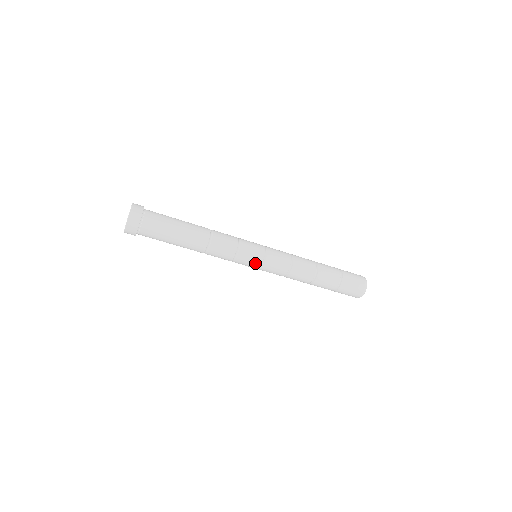
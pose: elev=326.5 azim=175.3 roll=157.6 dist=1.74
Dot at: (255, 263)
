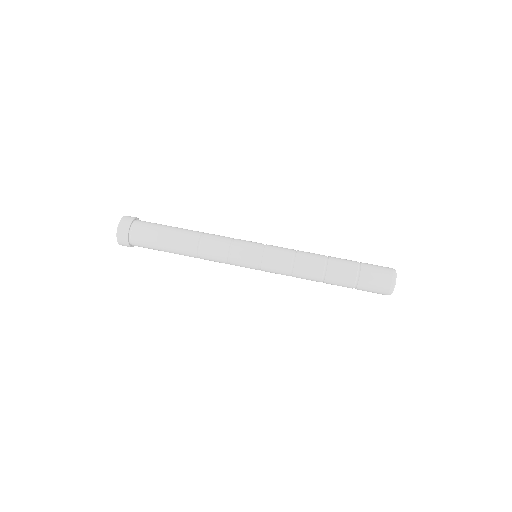
Dot at: (251, 268)
